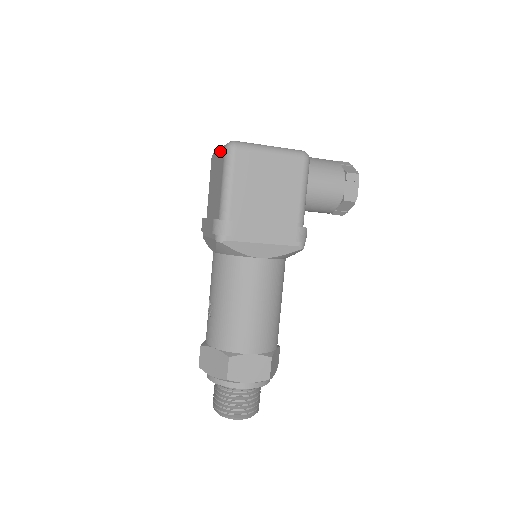
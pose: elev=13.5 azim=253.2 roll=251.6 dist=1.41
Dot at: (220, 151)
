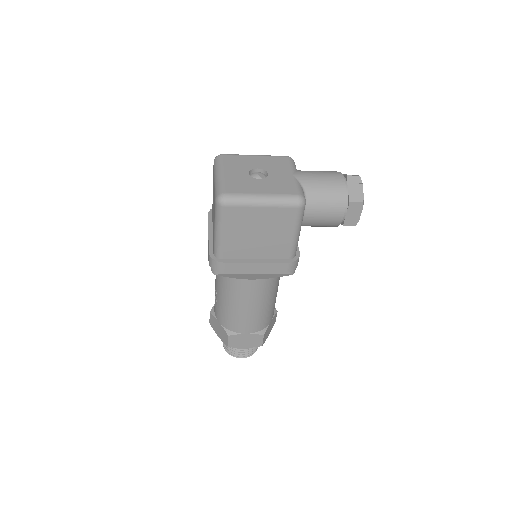
Dot at: (214, 188)
